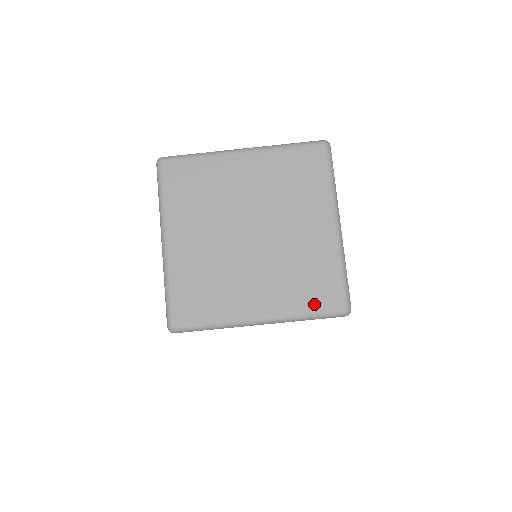
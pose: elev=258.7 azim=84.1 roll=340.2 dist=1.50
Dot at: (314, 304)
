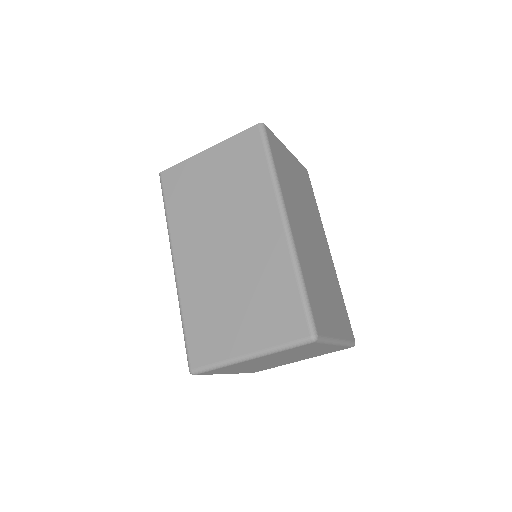
Dot at: occluded
